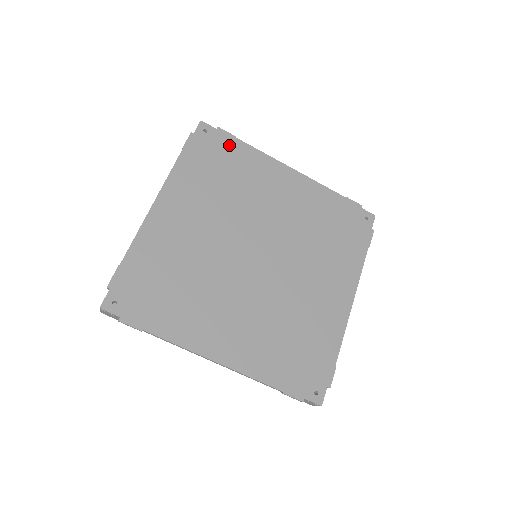
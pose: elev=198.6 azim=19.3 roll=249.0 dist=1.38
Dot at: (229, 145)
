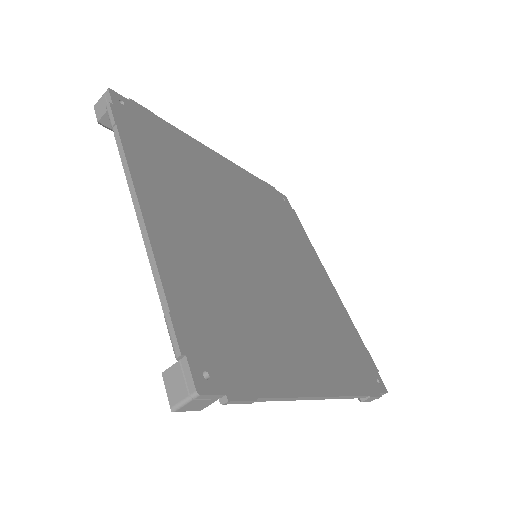
Dot at: (154, 123)
